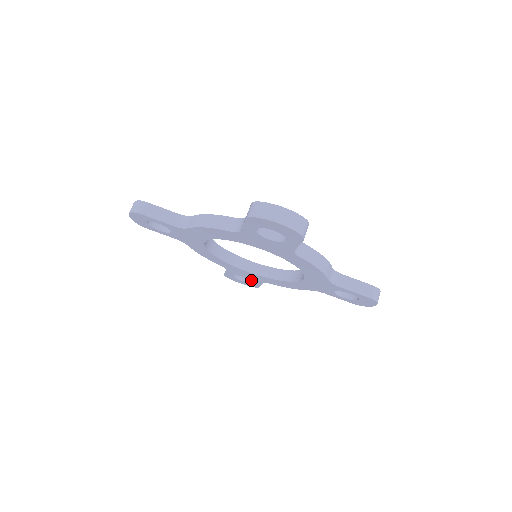
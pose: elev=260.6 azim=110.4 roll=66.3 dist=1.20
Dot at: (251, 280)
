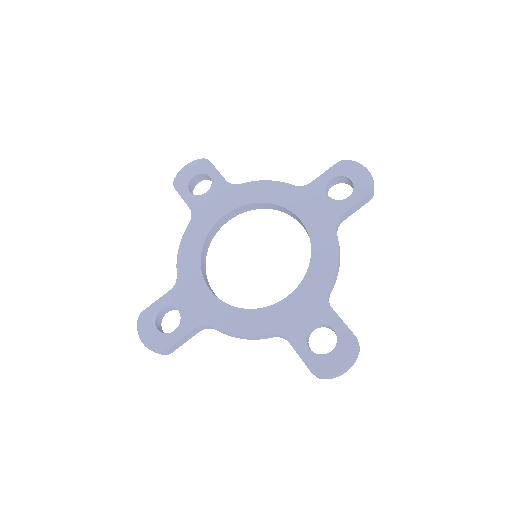
Dot at: (182, 321)
